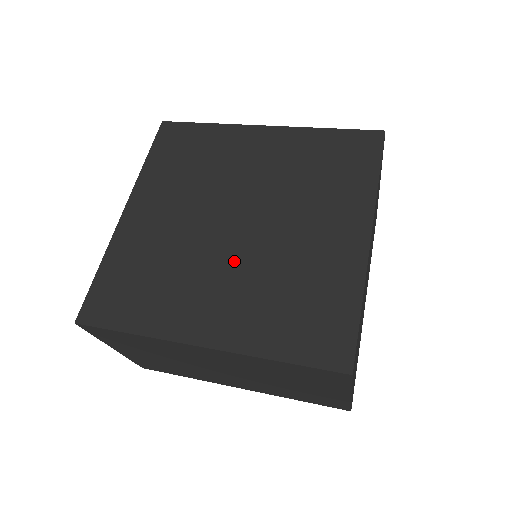
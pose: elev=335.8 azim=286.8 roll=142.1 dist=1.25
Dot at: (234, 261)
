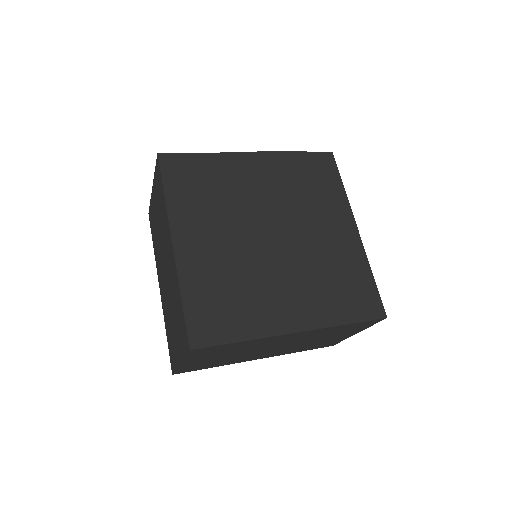
Dot at: (286, 266)
